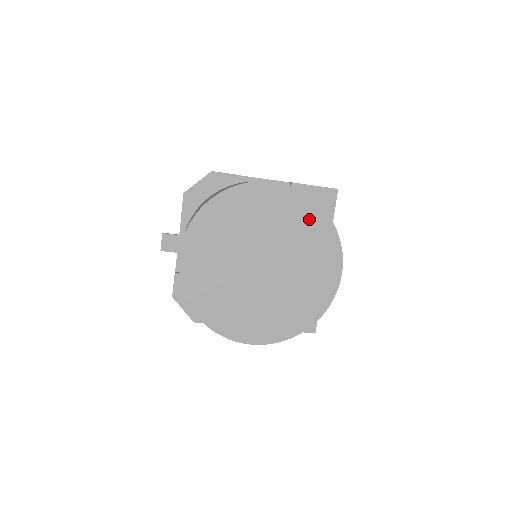
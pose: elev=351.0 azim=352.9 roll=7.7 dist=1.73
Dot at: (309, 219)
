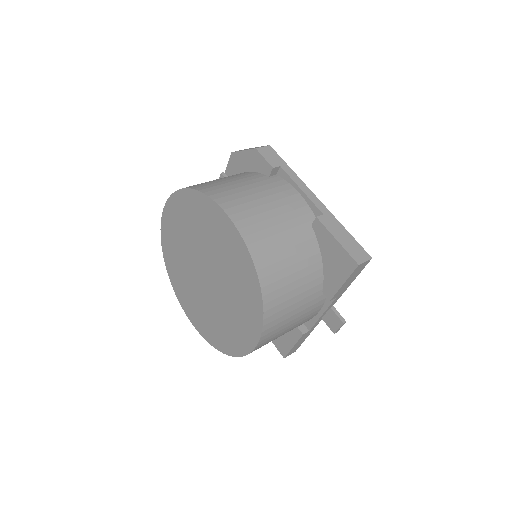
Dot at: (245, 276)
